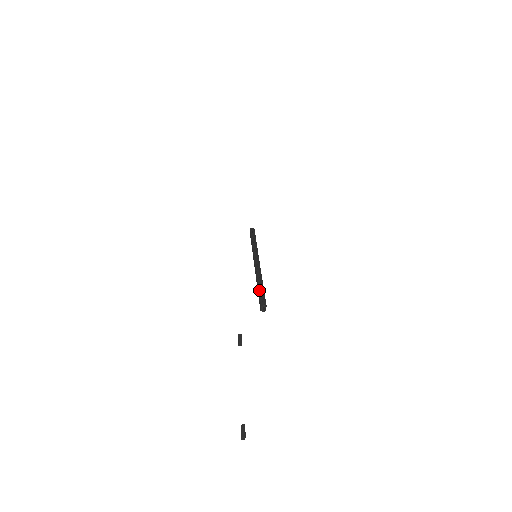
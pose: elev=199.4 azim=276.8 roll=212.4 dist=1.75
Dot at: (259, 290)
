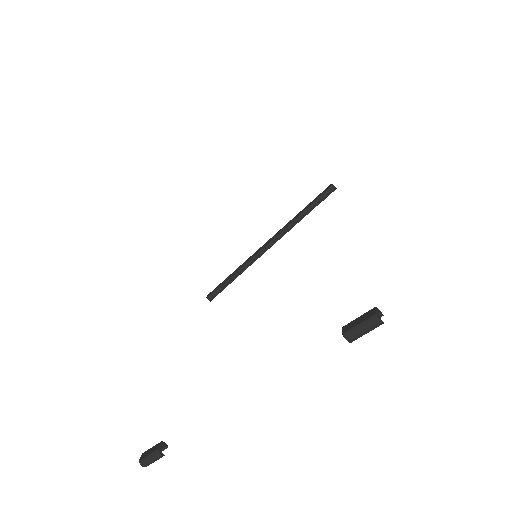
Dot at: (310, 203)
